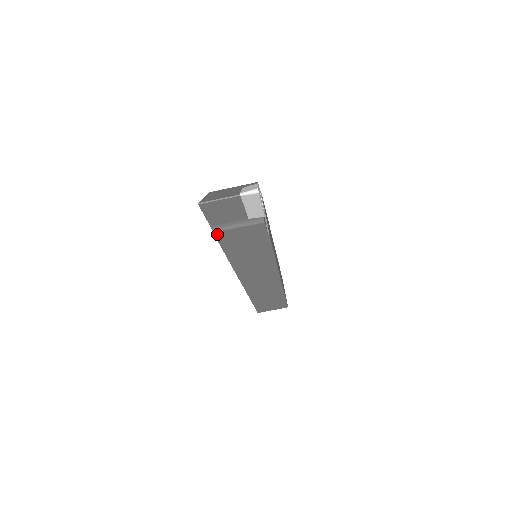
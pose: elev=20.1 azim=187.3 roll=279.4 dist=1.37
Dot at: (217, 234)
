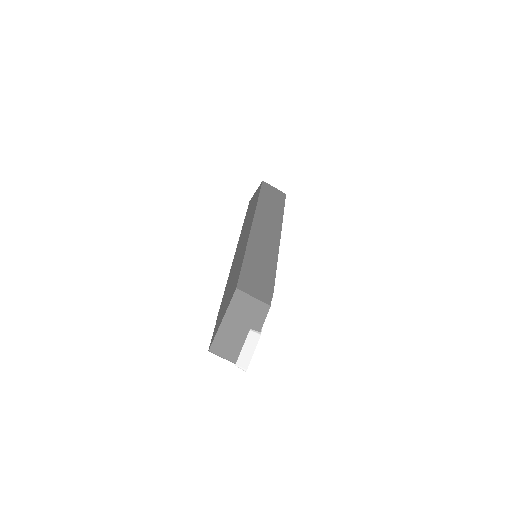
Dot at: occluded
